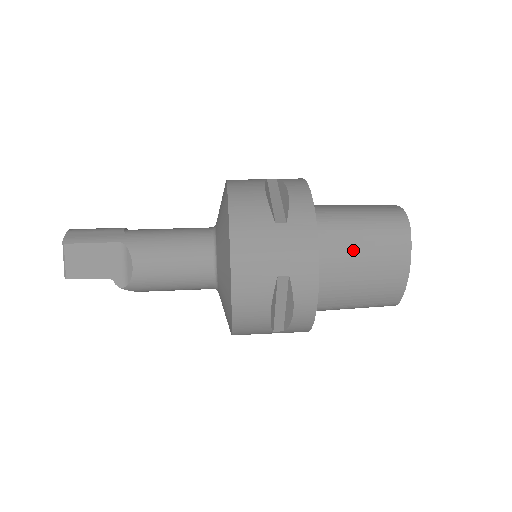
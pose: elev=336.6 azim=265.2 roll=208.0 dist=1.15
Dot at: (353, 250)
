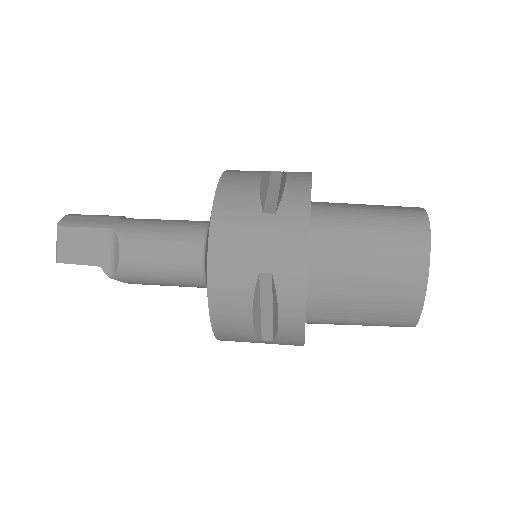
Dot at: (357, 253)
